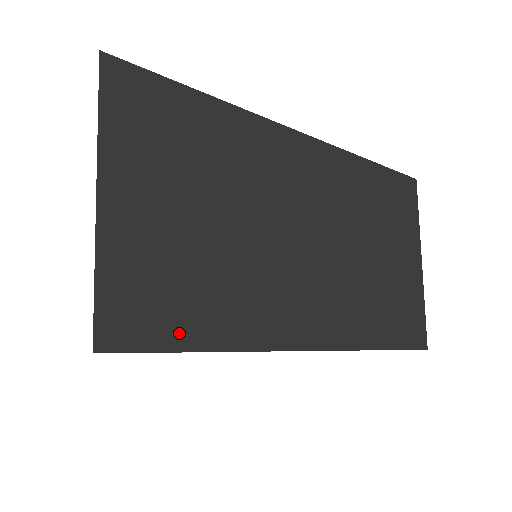
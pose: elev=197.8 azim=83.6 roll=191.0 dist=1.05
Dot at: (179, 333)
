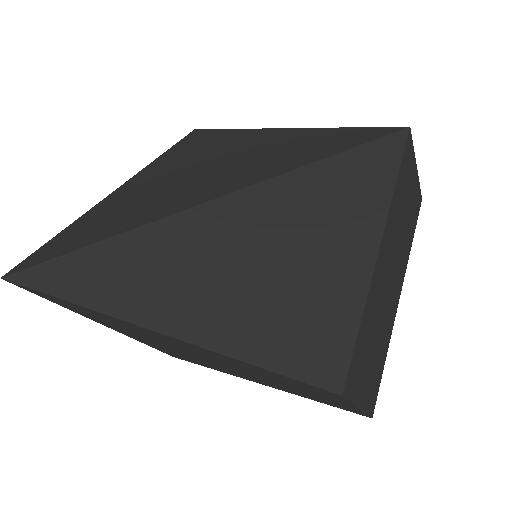
Dot at: (212, 368)
